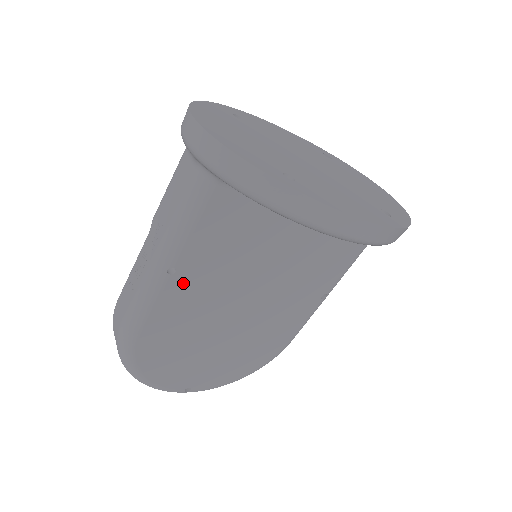
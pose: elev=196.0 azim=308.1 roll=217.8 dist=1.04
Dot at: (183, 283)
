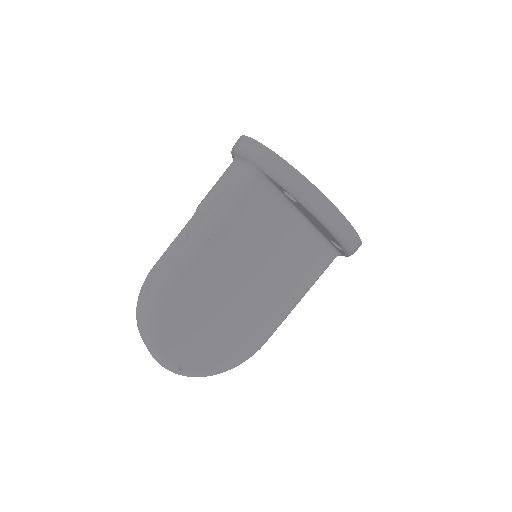
Dot at: (214, 251)
